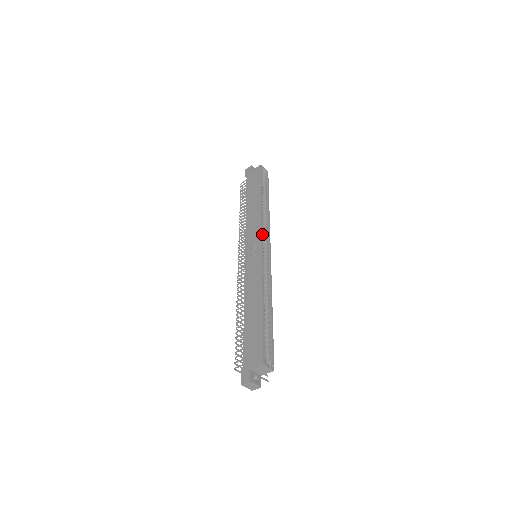
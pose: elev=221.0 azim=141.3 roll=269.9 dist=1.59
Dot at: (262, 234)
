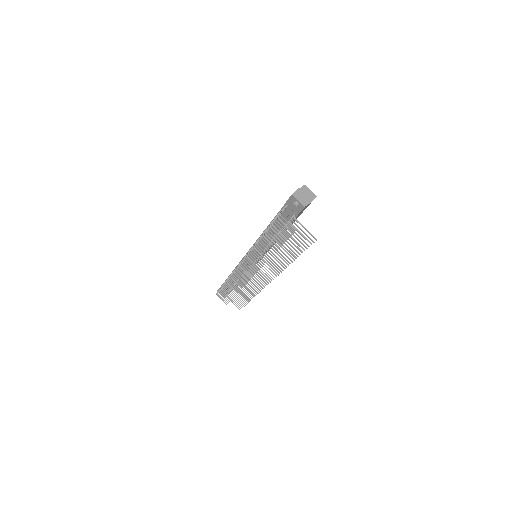
Dot at: occluded
